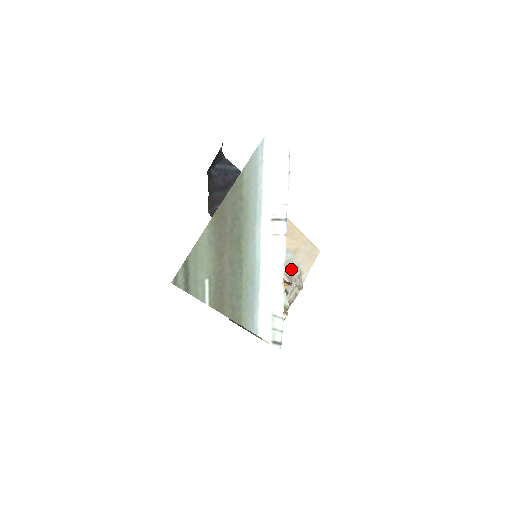
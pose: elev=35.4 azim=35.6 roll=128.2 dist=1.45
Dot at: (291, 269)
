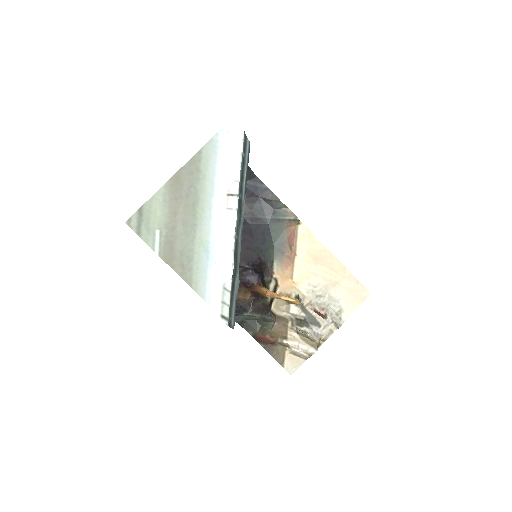
Dot at: (327, 302)
